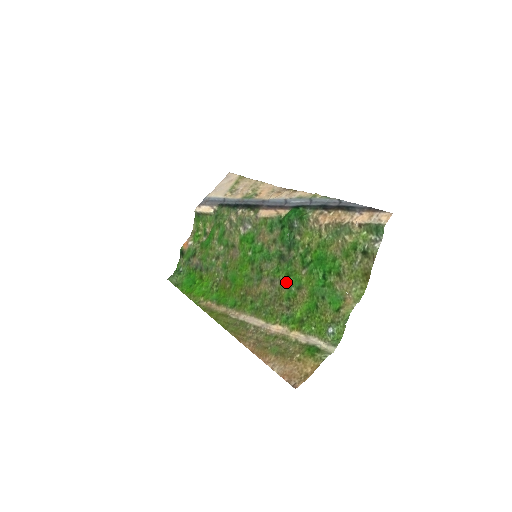
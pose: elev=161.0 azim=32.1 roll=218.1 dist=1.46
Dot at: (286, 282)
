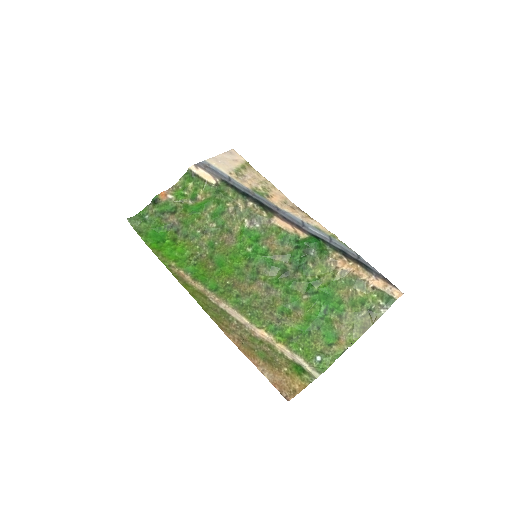
Dot at: (284, 297)
